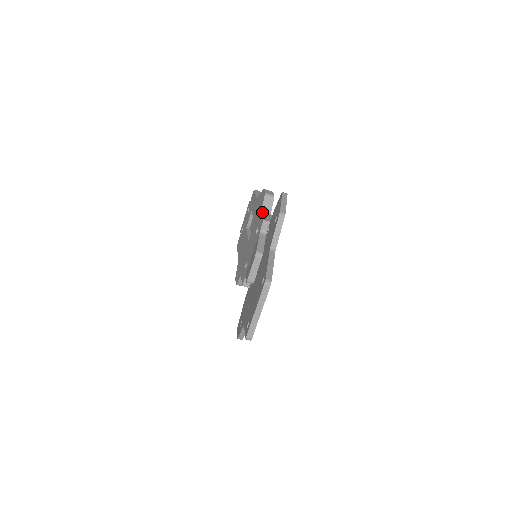
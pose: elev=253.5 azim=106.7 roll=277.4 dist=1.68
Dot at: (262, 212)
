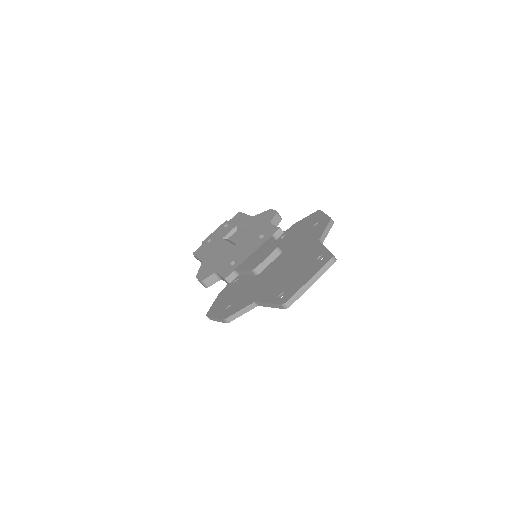
Dot at: (271, 224)
